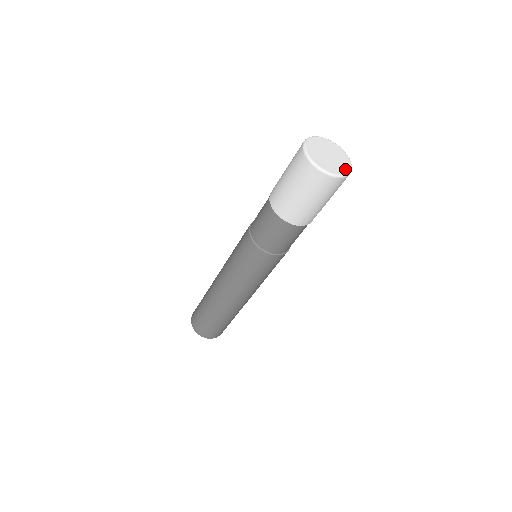
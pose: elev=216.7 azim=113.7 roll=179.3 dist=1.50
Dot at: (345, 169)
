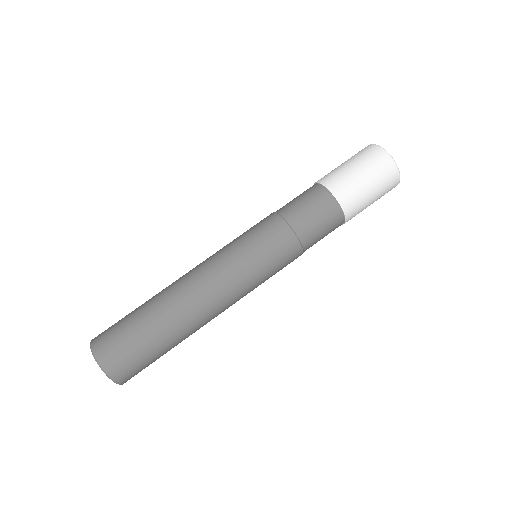
Dot at: occluded
